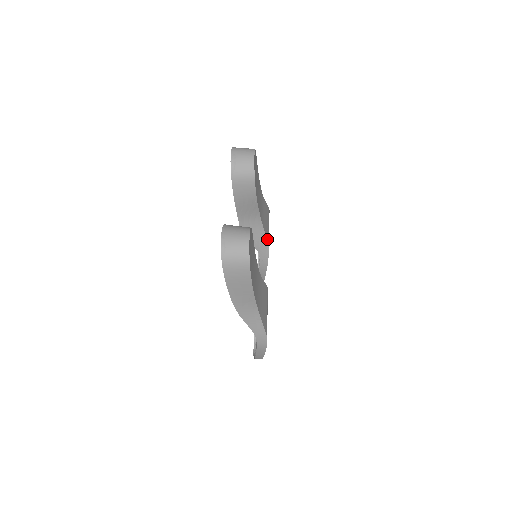
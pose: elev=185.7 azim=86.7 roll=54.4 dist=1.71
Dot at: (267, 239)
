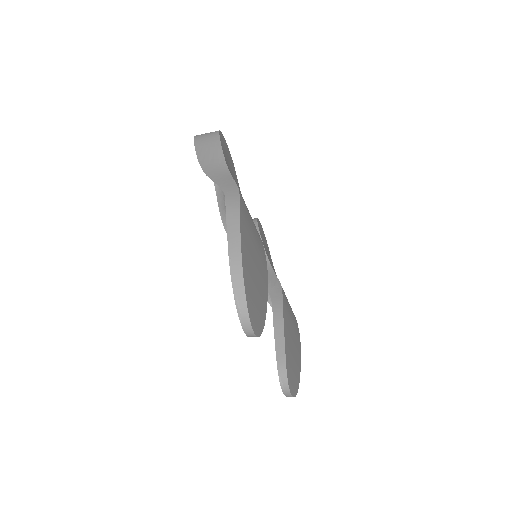
Dot at: occluded
